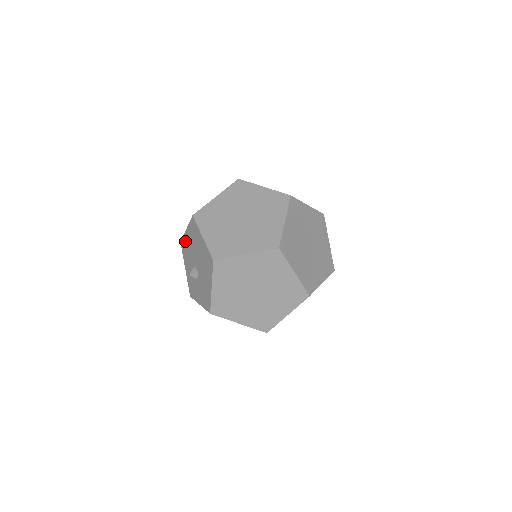
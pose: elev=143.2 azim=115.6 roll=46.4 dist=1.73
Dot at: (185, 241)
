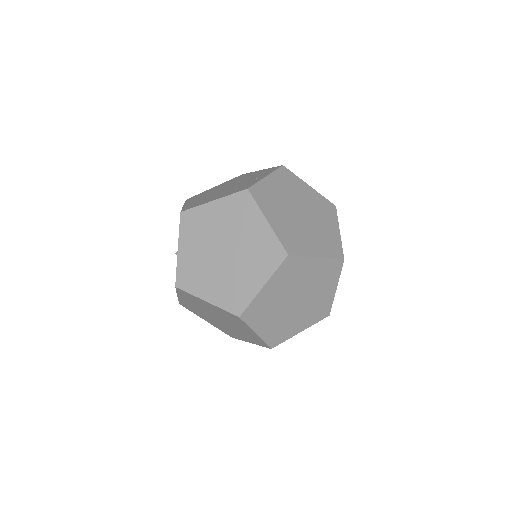
Dot at: occluded
